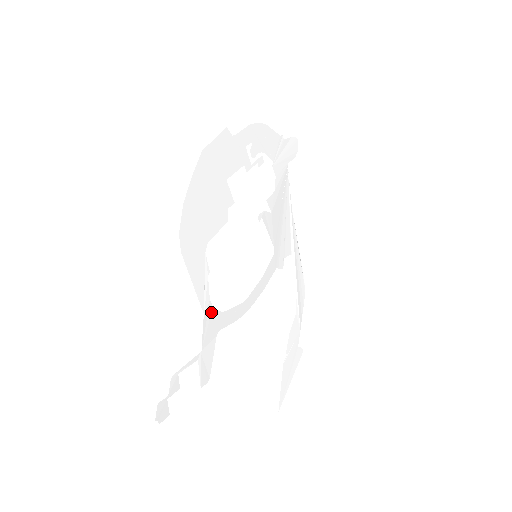
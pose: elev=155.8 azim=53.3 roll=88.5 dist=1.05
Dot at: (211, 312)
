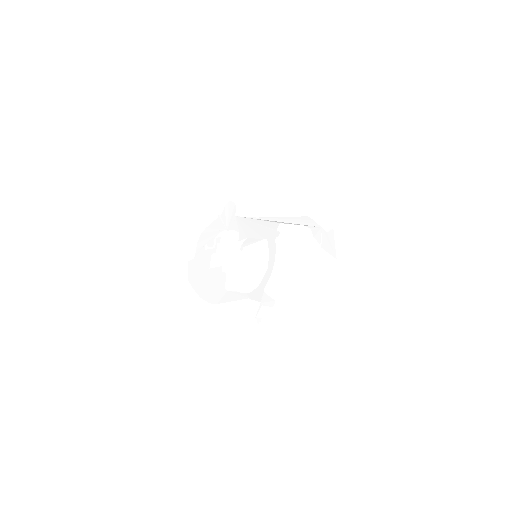
Dot at: (252, 293)
